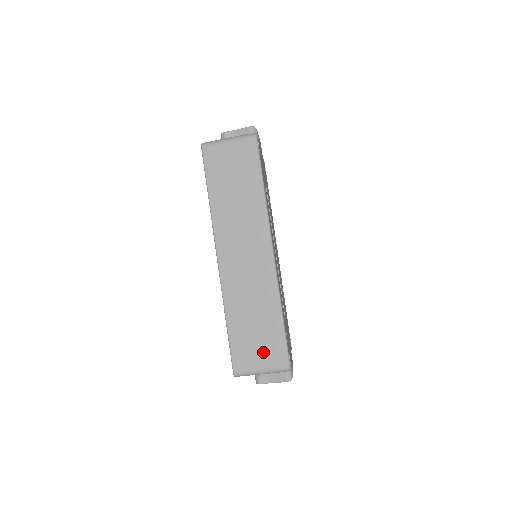
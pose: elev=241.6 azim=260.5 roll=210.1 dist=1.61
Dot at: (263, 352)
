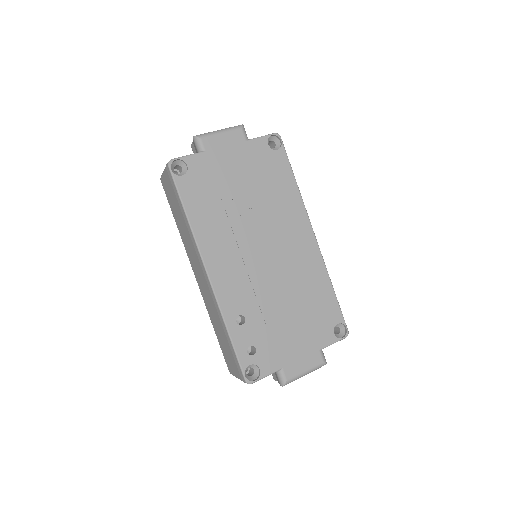
Dot at: (232, 362)
